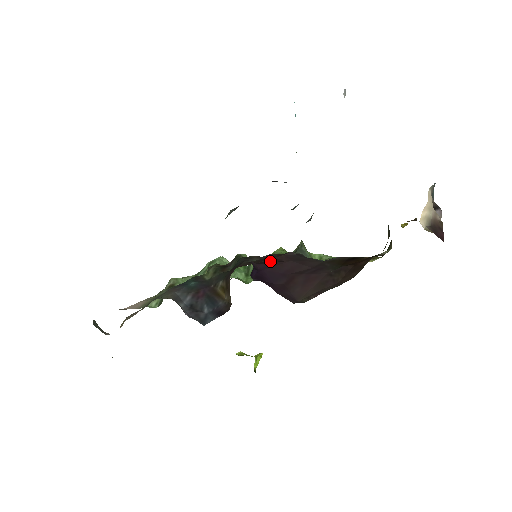
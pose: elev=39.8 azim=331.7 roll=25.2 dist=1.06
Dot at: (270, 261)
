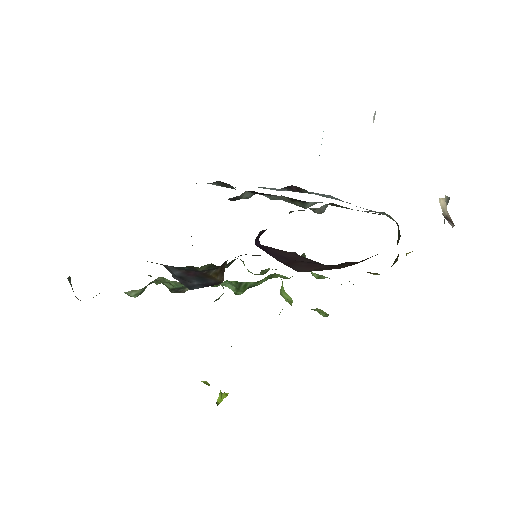
Dot at: occluded
